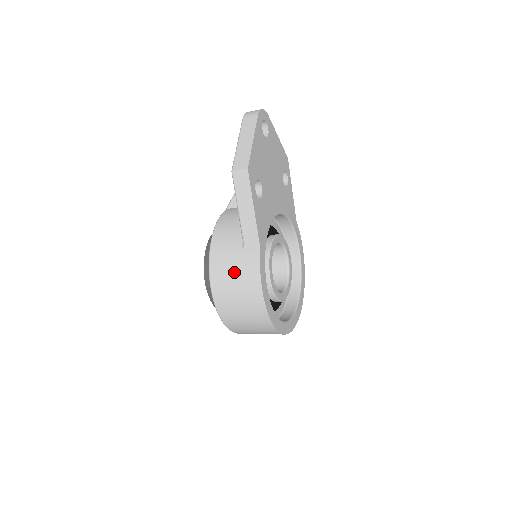
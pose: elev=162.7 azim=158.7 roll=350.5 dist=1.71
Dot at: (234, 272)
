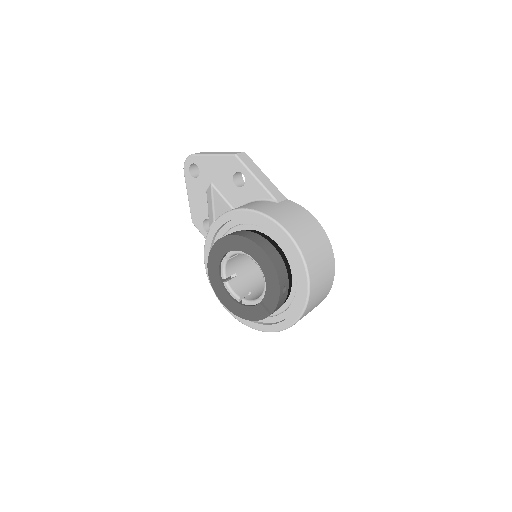
Dot at: (289, 213)
